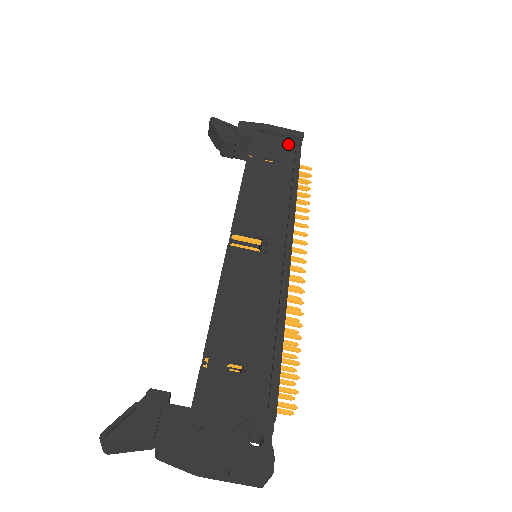
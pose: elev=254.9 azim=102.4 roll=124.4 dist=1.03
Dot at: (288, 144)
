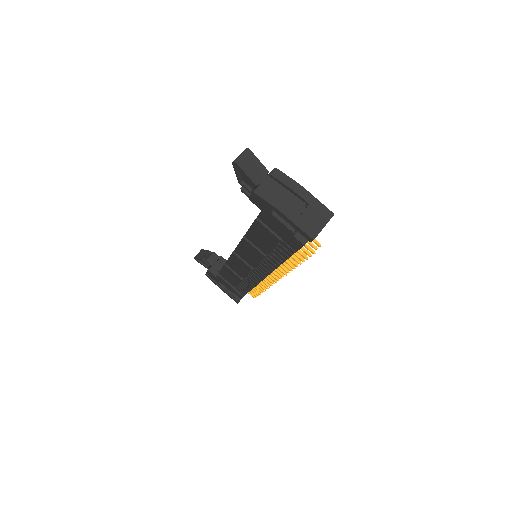
Dot at: occluded
